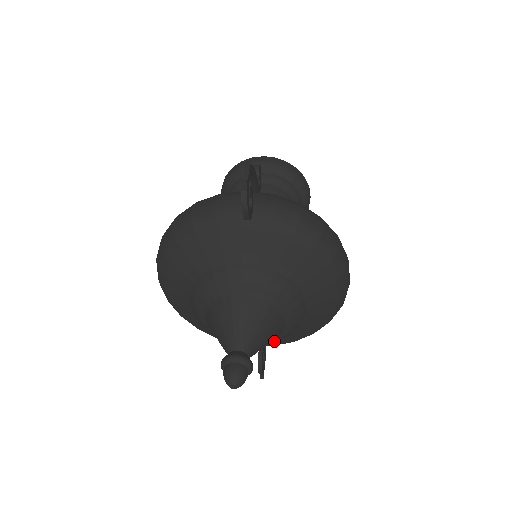
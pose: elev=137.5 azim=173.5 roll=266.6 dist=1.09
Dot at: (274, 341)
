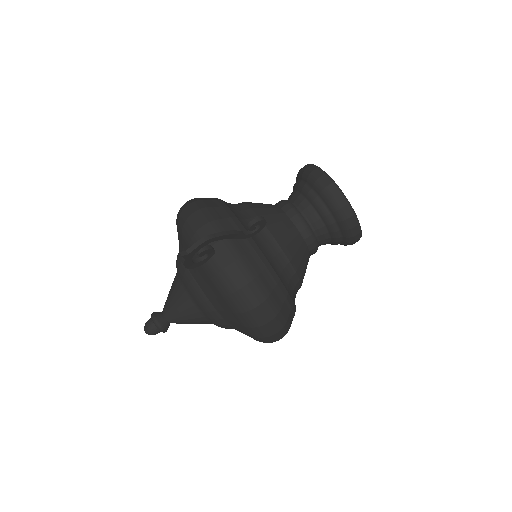
Dot at: occluded
